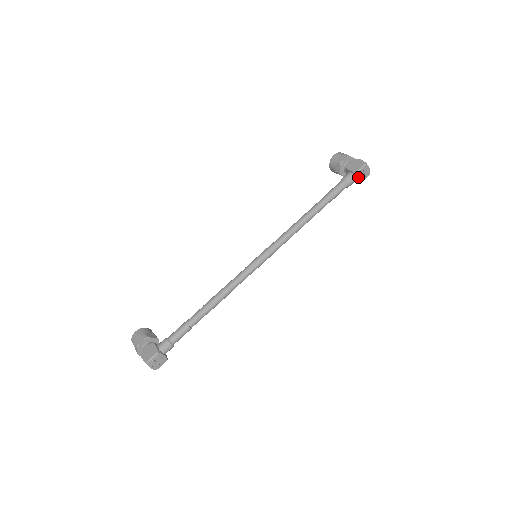
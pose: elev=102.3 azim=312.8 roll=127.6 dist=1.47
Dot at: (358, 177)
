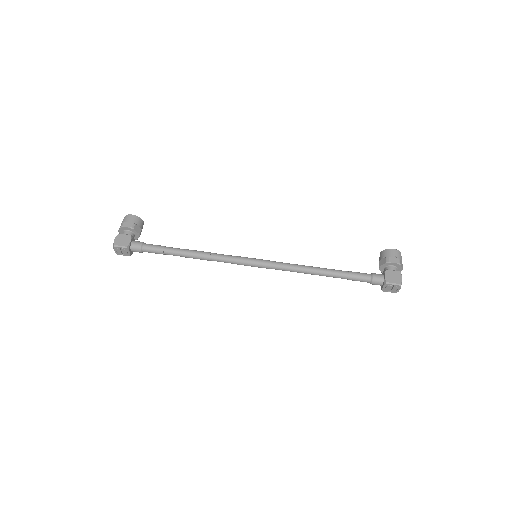
Dot at: (384, 286)
